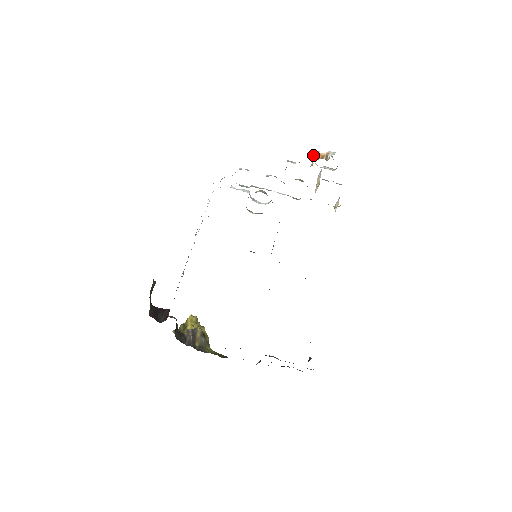
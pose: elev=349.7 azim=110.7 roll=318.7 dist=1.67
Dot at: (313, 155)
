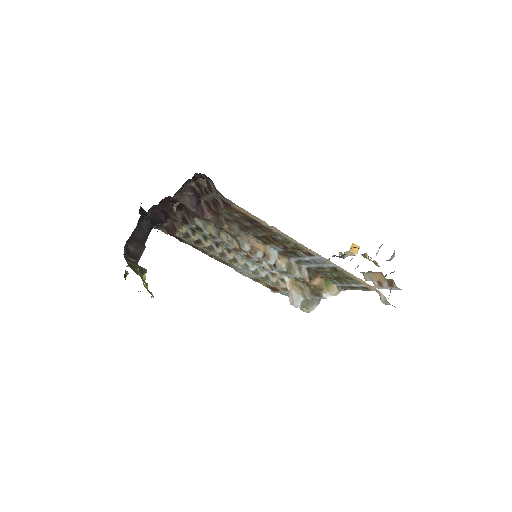
Dot at: occluded
